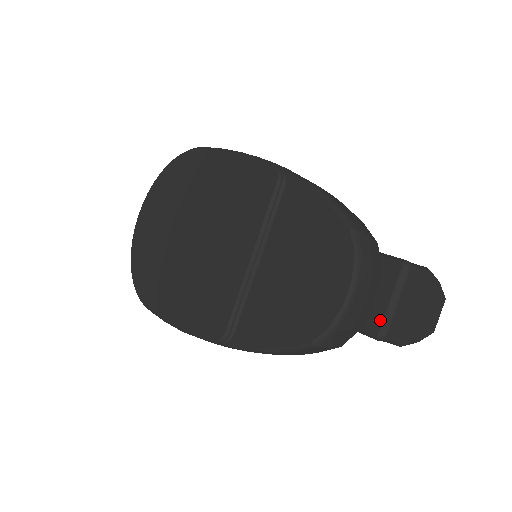
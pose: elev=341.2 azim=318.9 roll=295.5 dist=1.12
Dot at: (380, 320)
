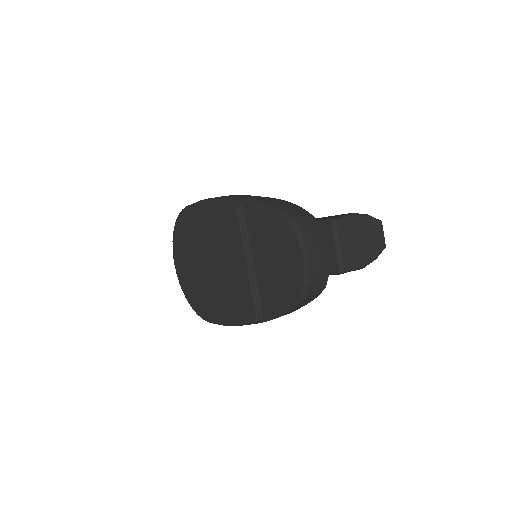
Dot at: (335, 262)
